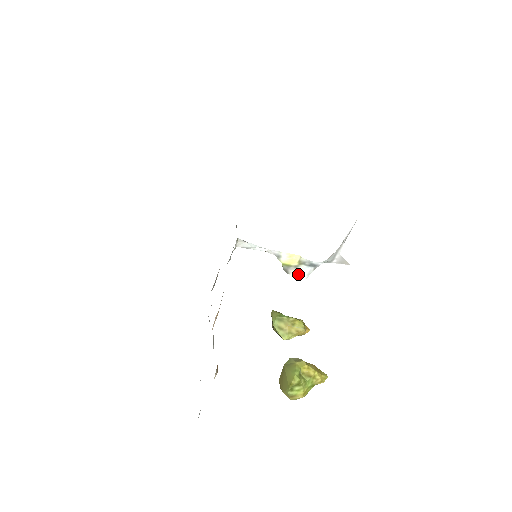
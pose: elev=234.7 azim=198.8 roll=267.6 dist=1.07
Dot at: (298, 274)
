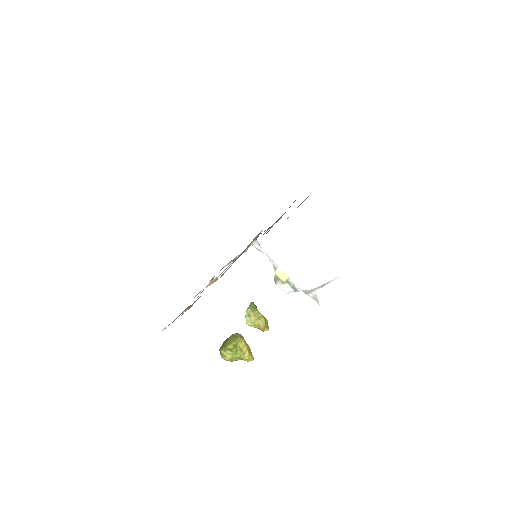
Dot at: (282, 288)
